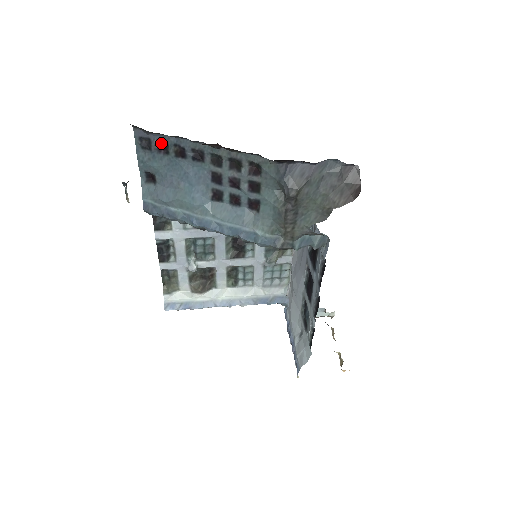
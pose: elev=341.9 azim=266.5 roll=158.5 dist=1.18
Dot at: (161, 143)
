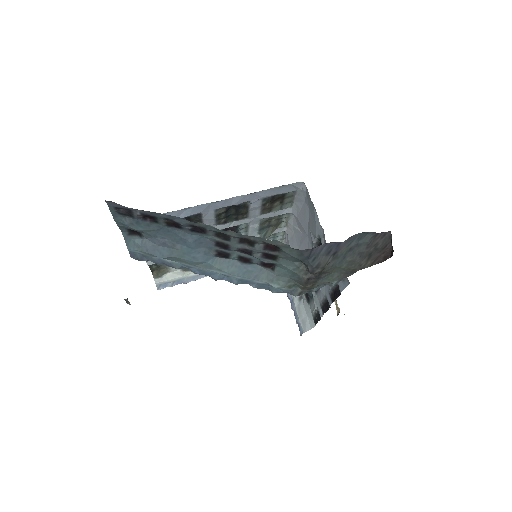
Dot at: (146, 215)
